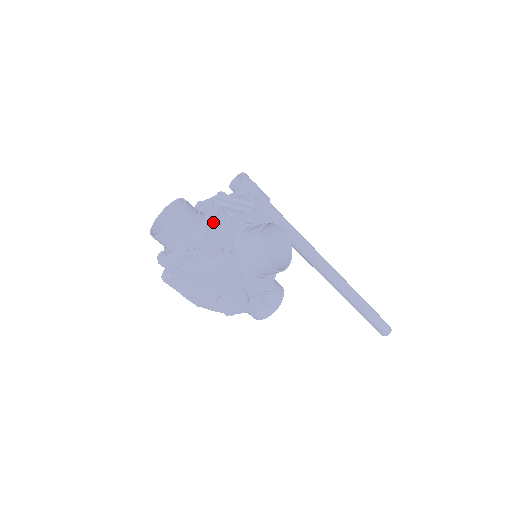
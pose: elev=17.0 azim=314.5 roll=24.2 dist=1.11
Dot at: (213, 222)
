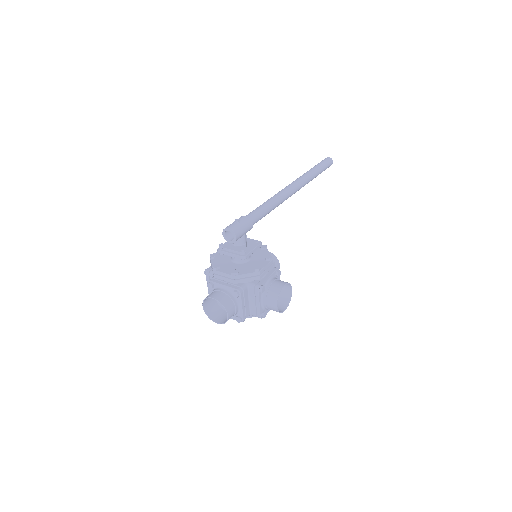
Dot at: (243, 302)
